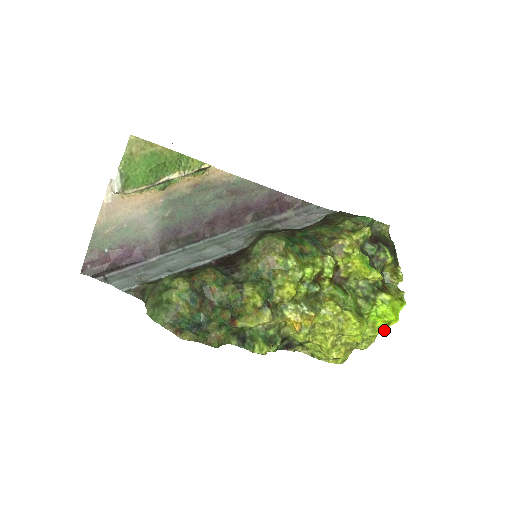
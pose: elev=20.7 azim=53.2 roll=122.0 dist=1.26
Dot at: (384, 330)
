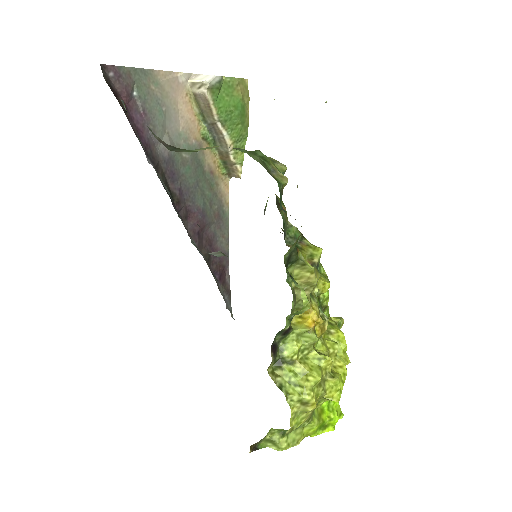
Dot at: (315, 434)
